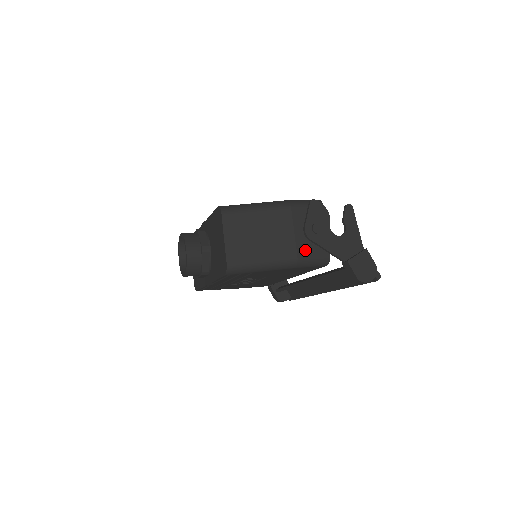
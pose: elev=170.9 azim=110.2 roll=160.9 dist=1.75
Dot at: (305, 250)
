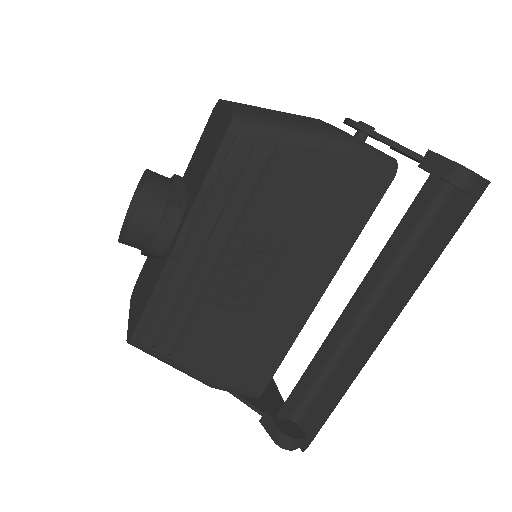
Dot at: occluded
